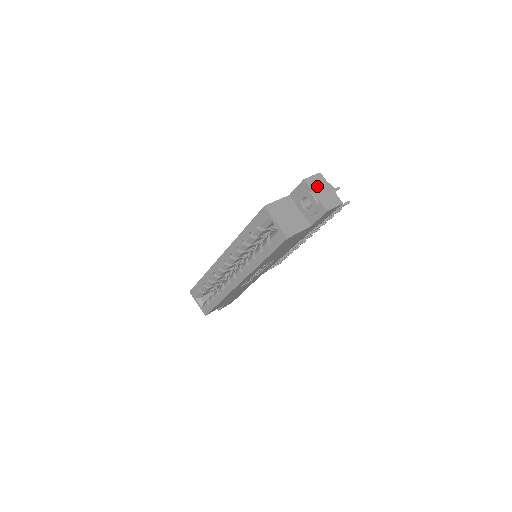
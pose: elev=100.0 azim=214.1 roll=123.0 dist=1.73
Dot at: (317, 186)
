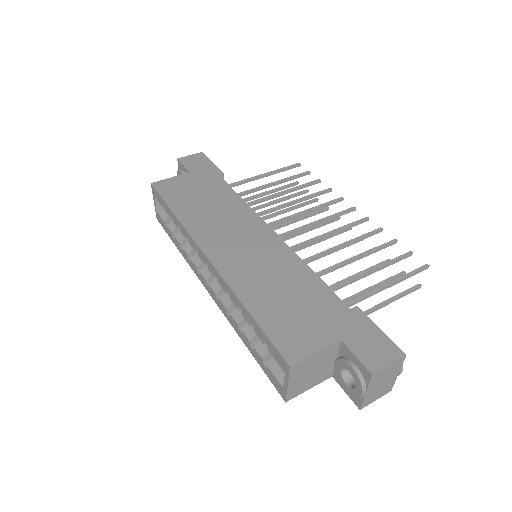
Dot at: (381, 379)
